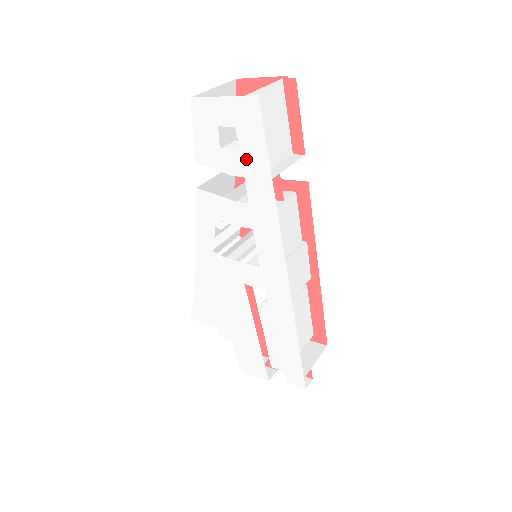
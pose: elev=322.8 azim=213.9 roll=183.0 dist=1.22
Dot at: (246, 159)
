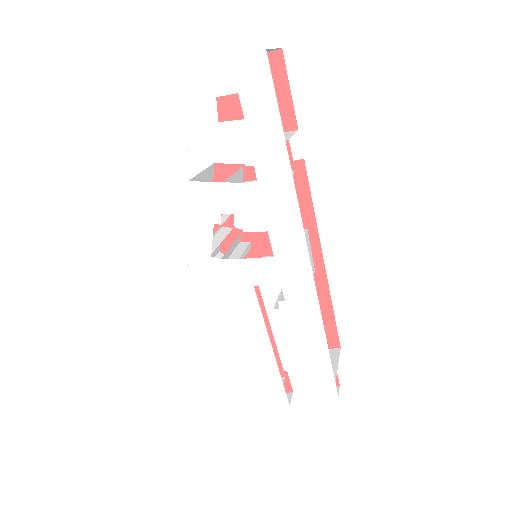
Dot at: (252, 127)
